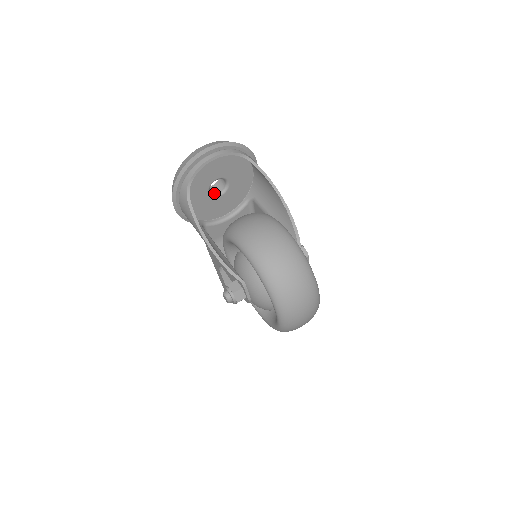
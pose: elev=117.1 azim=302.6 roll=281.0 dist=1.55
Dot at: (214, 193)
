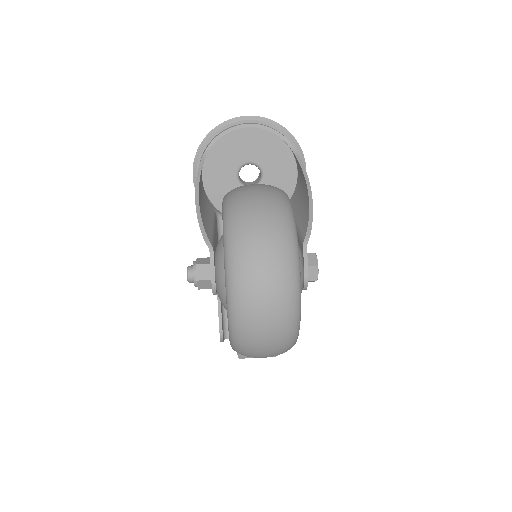
Dot at: (244, 184)
